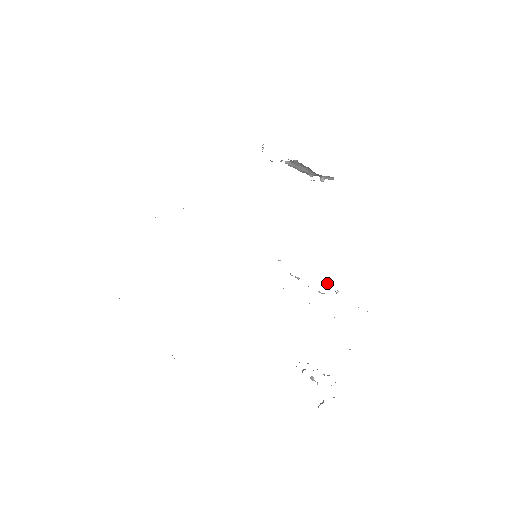
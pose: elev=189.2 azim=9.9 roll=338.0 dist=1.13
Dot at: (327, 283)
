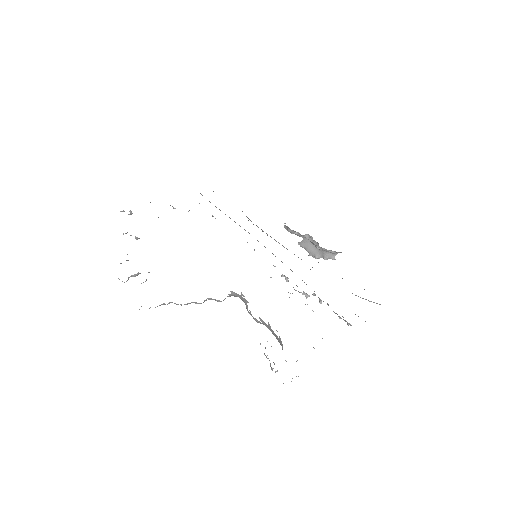
Dot at: occluded
